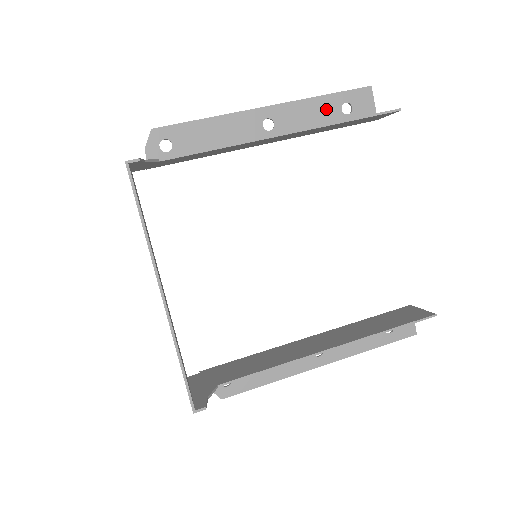
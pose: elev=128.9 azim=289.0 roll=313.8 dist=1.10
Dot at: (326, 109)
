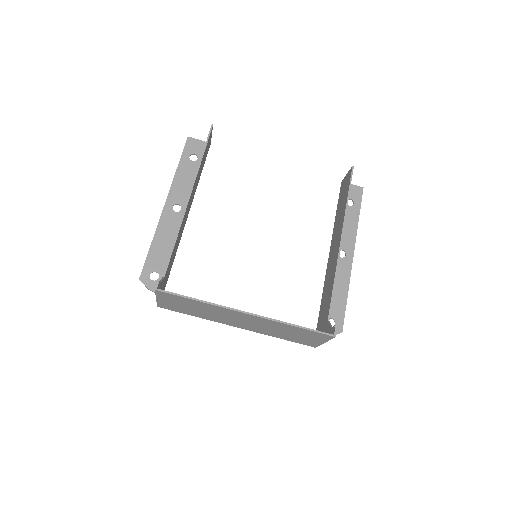
Dot at: (187, 170)
